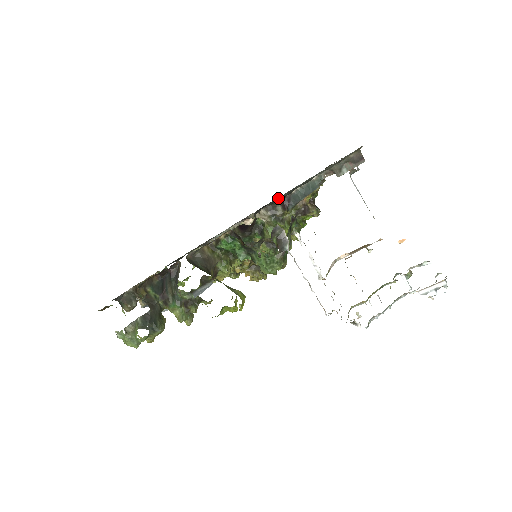
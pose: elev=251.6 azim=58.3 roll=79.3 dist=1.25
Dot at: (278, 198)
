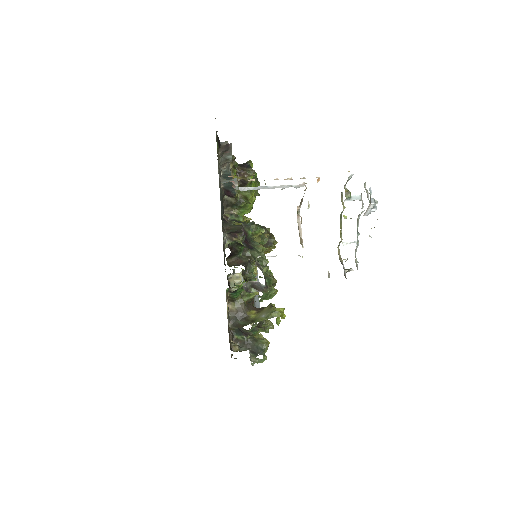
Dot at: (221, 217)
